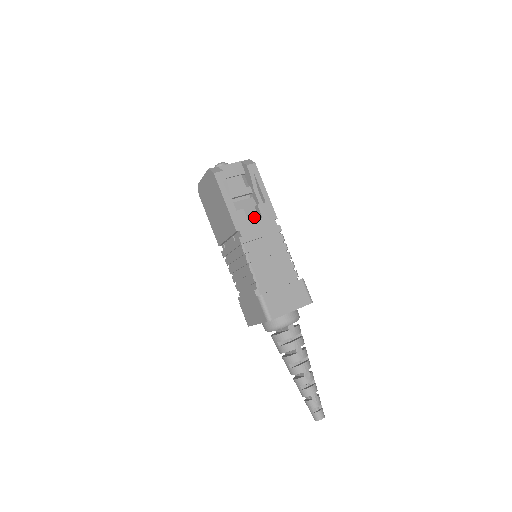
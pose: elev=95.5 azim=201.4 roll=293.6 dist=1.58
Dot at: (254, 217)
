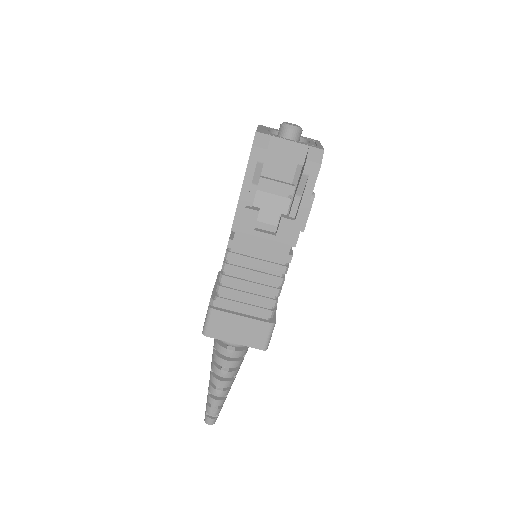
Dot at: (269, 226)
